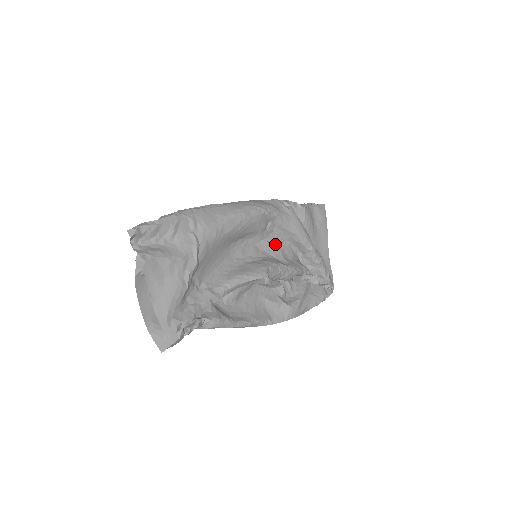
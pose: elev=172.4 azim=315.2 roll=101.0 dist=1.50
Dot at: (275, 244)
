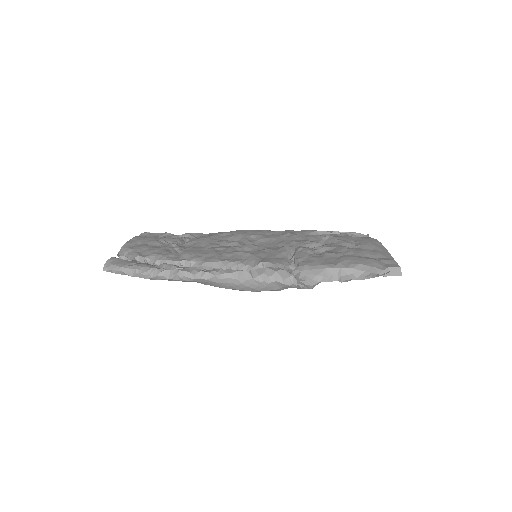
Dot at: occluded
